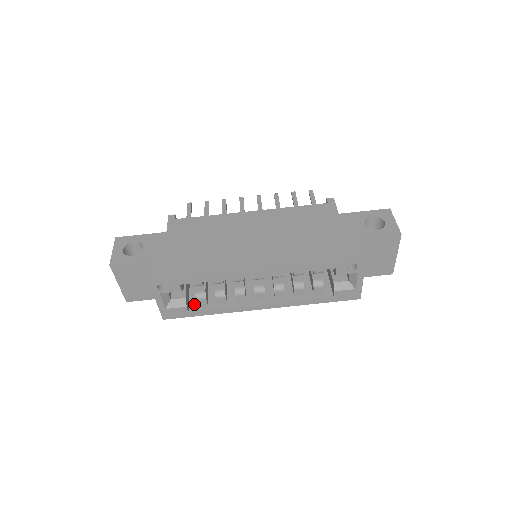
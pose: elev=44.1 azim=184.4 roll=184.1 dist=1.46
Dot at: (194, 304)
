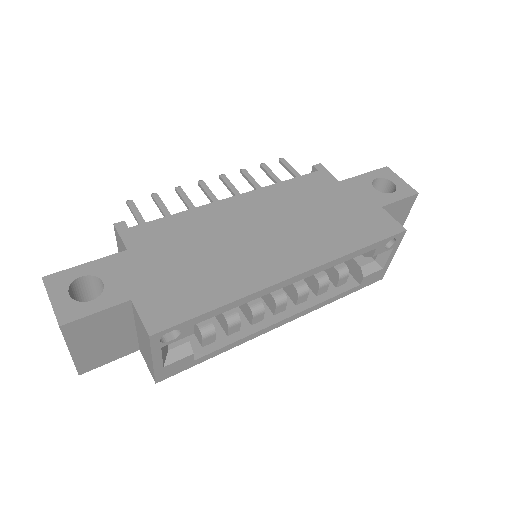
Dot at: (195, 346)
